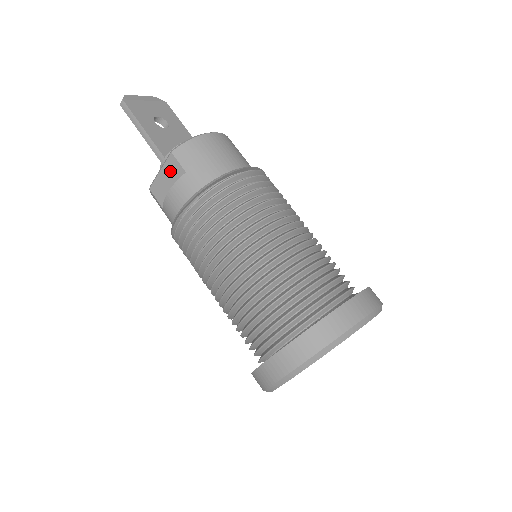
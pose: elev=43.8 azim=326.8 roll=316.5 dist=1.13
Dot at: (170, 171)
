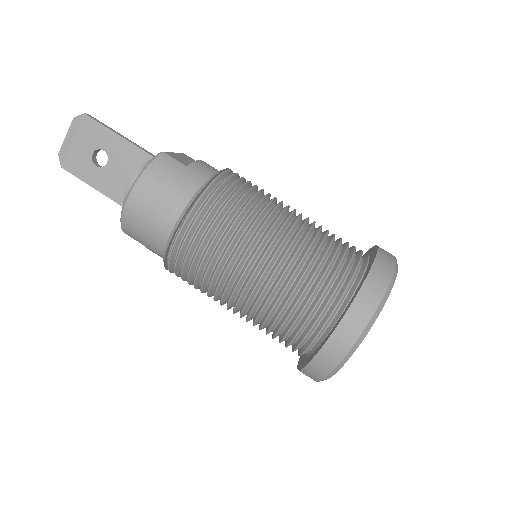
Dot at: occluded
